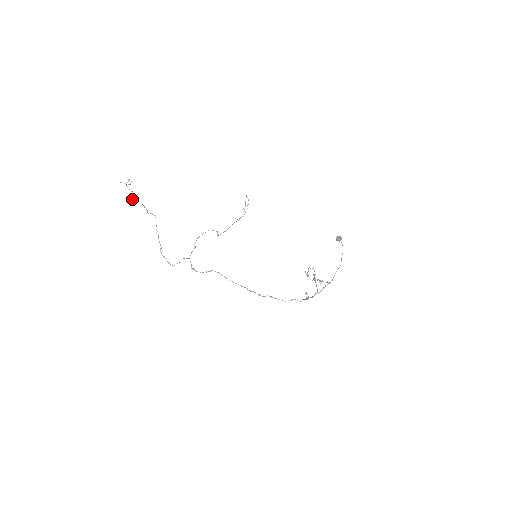
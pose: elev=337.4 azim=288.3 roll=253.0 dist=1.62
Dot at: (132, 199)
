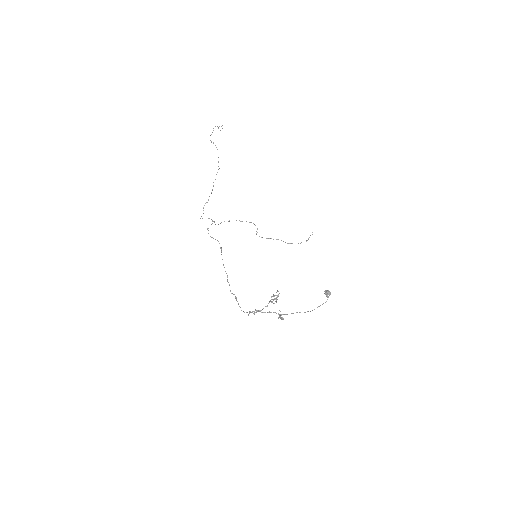
Dot at: (213, 142)
